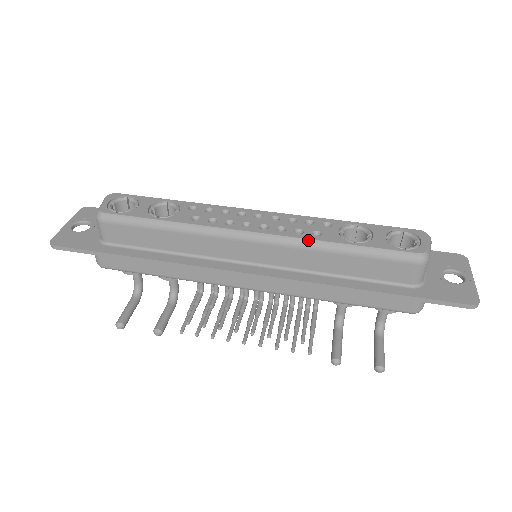
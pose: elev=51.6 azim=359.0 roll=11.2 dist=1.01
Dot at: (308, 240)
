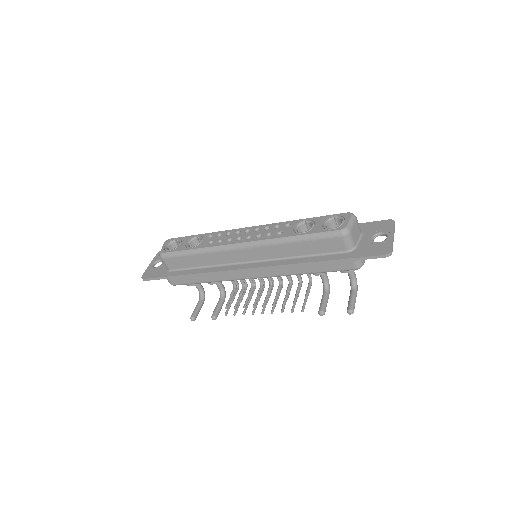
Dot at: (273, 239)
